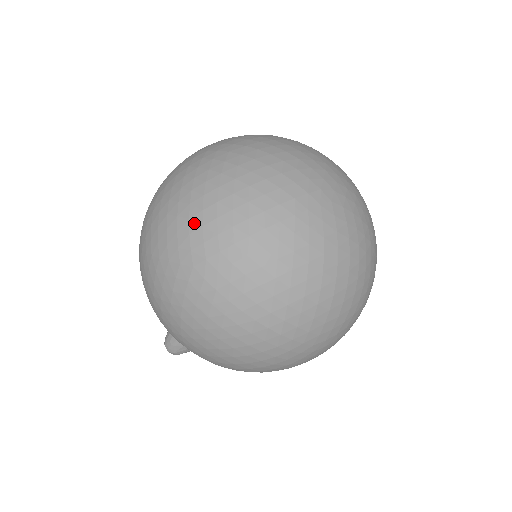
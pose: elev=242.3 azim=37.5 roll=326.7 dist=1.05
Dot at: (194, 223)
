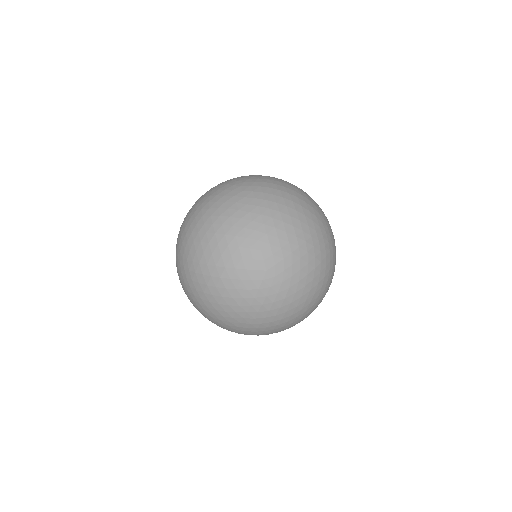
Dot at: (215, 319)
